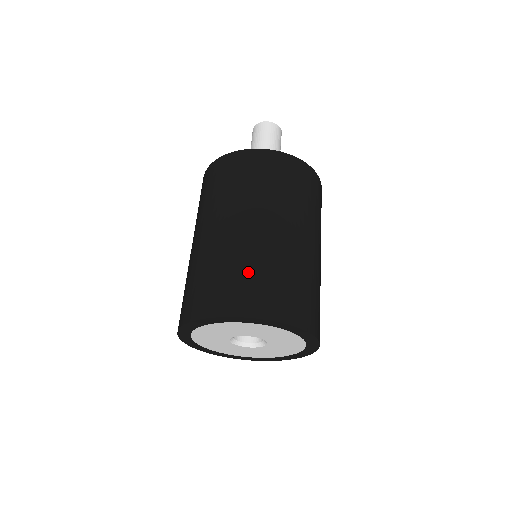
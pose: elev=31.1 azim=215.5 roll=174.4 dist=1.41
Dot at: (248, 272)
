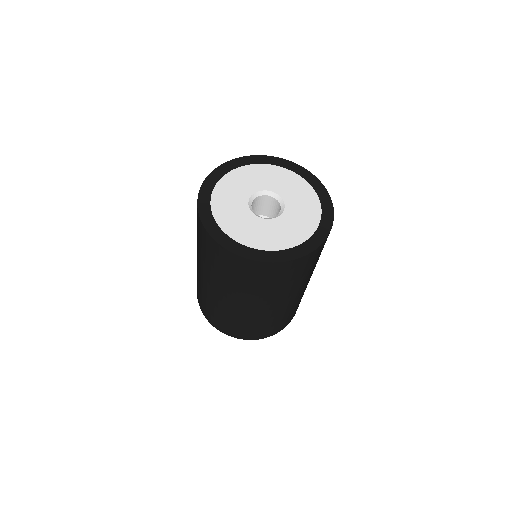
Dot at: occluded
